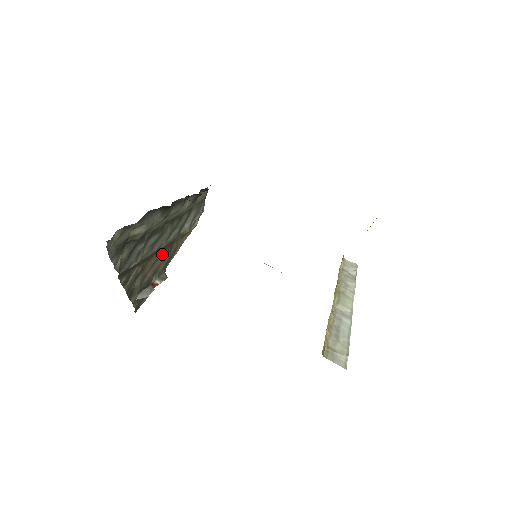
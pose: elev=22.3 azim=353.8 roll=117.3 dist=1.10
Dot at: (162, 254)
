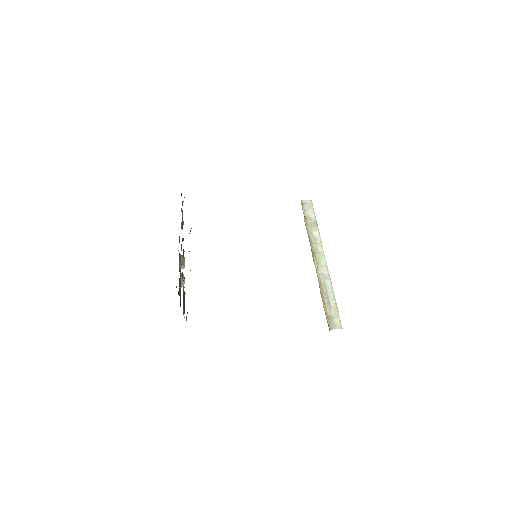
Dot at: occluded
